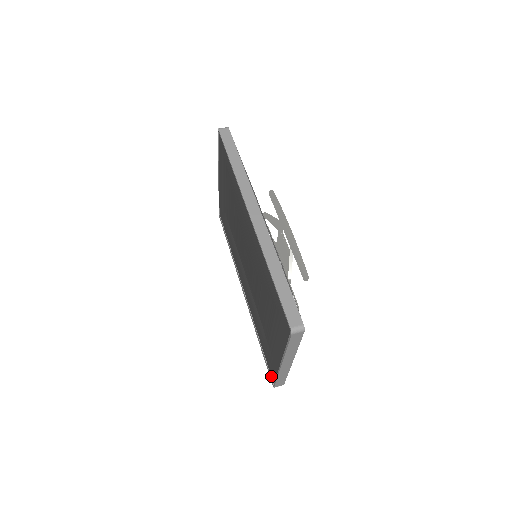
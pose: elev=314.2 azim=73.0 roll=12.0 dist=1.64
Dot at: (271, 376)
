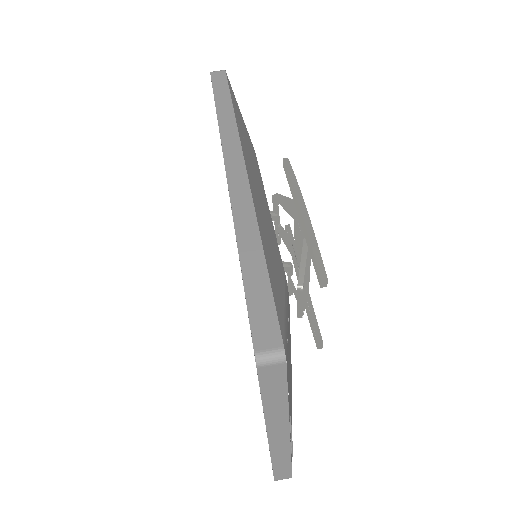
Dot at: occluded
